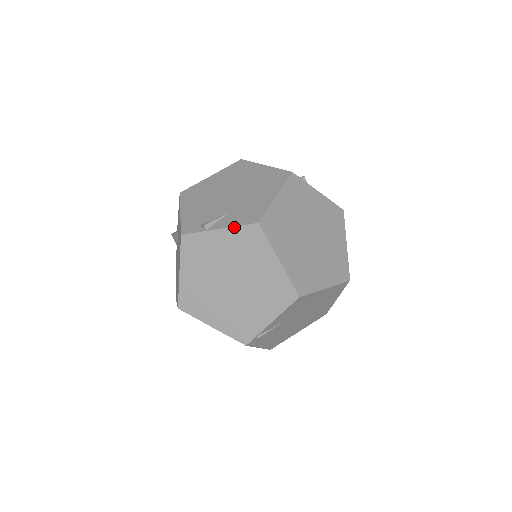
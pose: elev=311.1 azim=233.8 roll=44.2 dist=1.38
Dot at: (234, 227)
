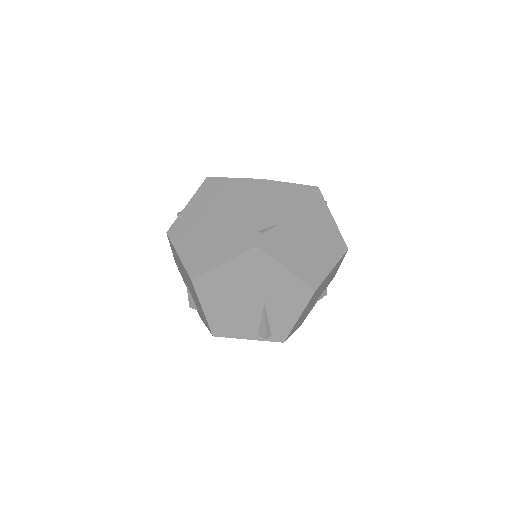
Dot at: (195, 194)
